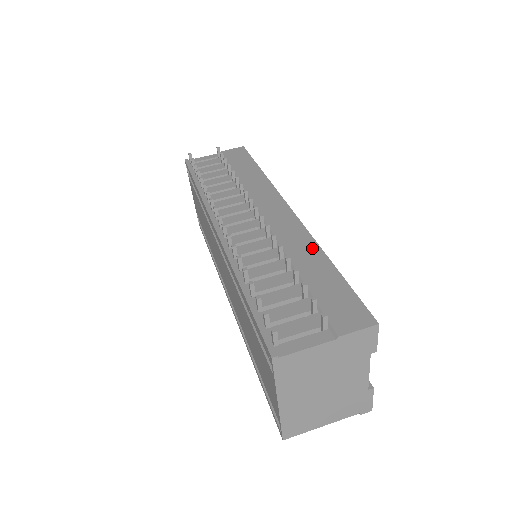
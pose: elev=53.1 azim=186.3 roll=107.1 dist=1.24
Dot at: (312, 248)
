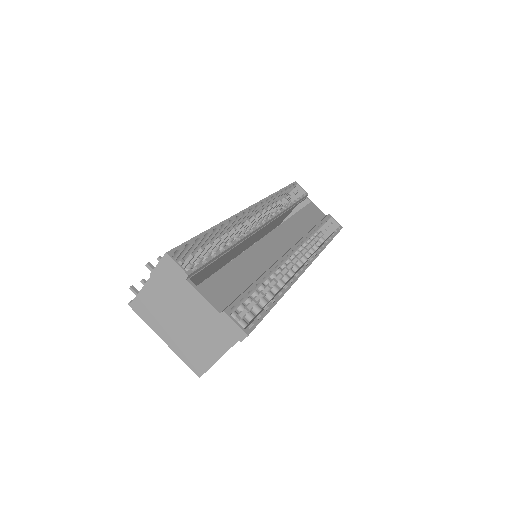
Dot at: occluded
